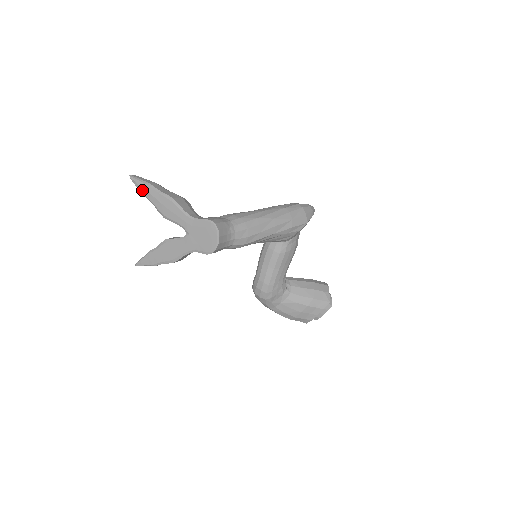
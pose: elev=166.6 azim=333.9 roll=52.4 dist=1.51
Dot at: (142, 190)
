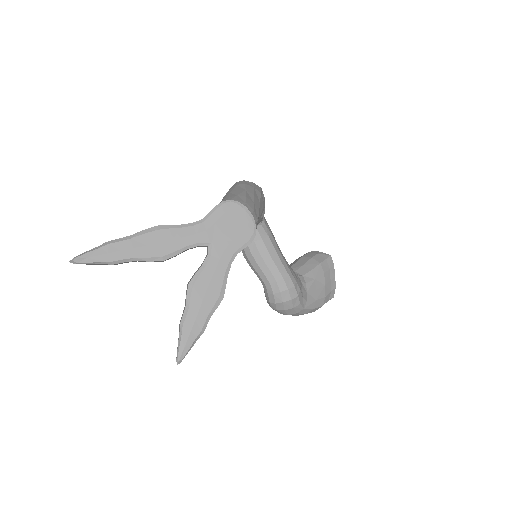
Dot at: (106, 258)
